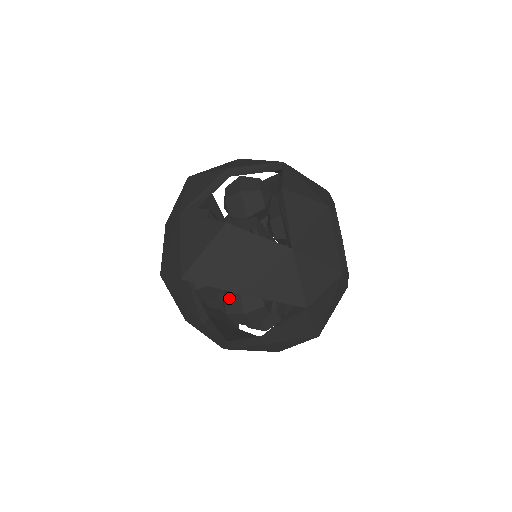
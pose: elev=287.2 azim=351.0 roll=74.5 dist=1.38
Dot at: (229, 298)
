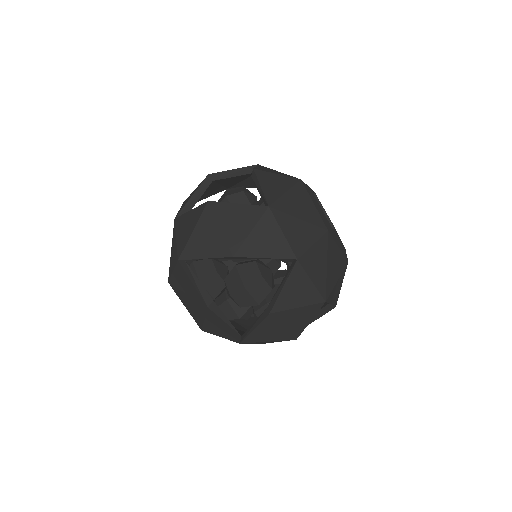
Dot at: (229, 280)
